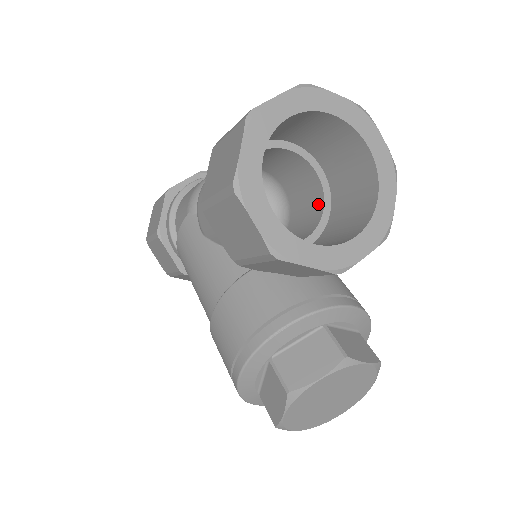
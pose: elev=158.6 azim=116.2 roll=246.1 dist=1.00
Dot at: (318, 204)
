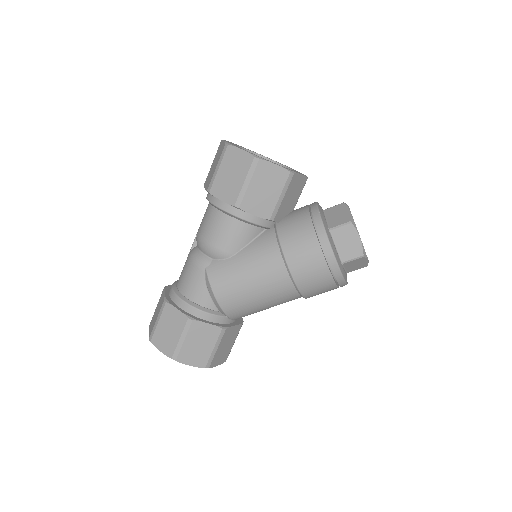
Dot at: occluded
